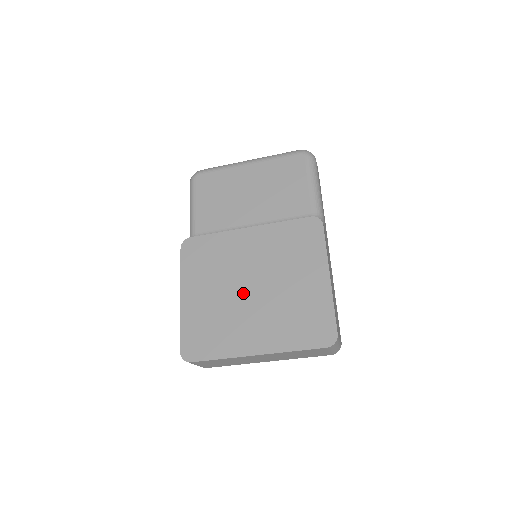
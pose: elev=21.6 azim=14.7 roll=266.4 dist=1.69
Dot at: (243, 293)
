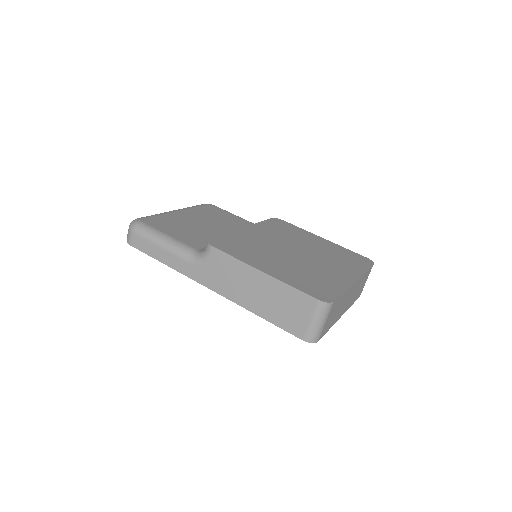
Dot at: (297, 256)
